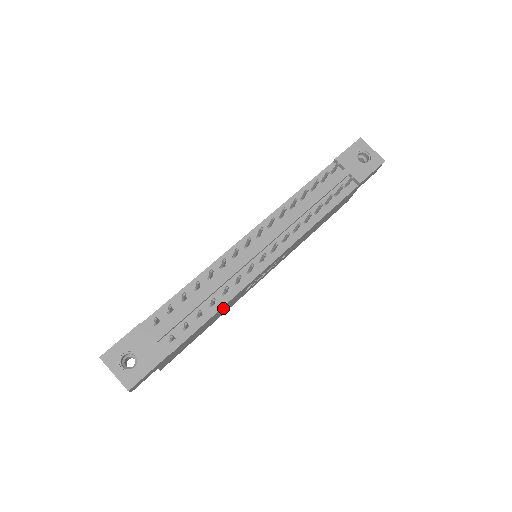
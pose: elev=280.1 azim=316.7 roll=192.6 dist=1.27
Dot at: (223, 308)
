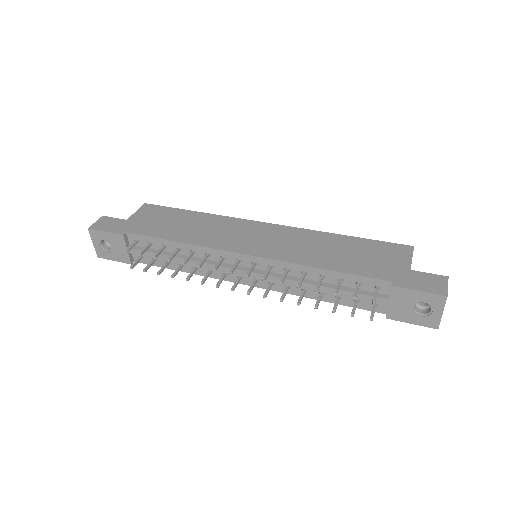
Dot at: occluded
